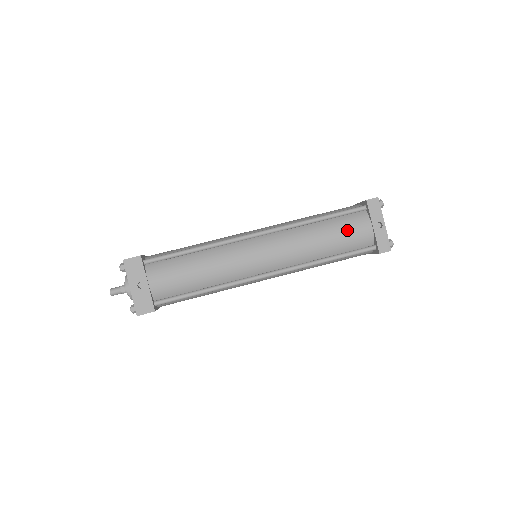
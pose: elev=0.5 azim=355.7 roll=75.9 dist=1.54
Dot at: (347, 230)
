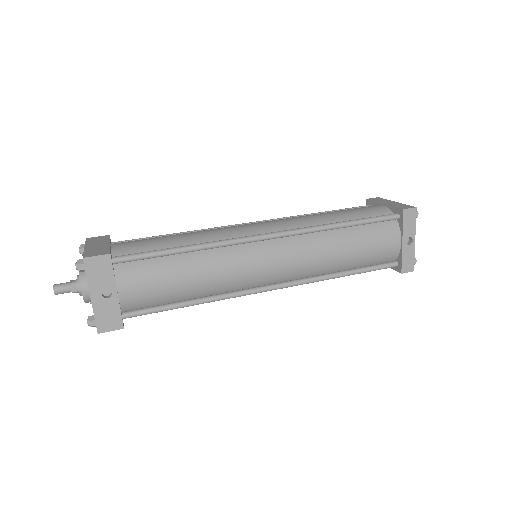
Dot at: (374, 243)
